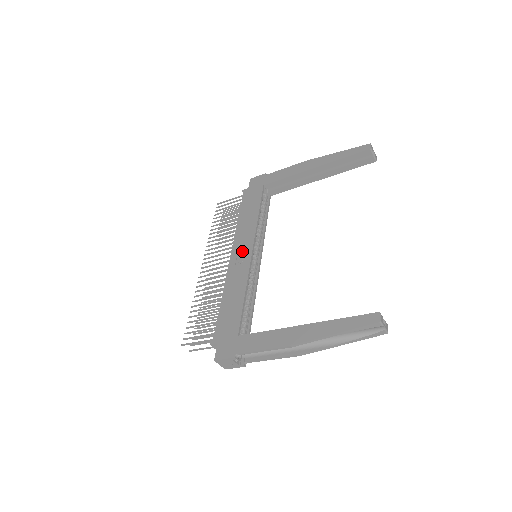
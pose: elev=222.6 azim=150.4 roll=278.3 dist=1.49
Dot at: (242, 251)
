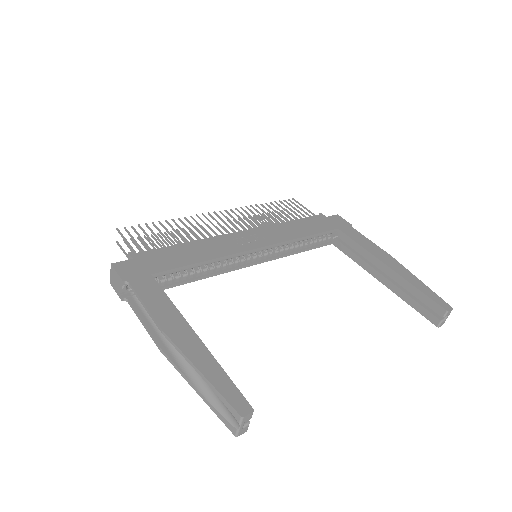
Dot at: (253, 239)
